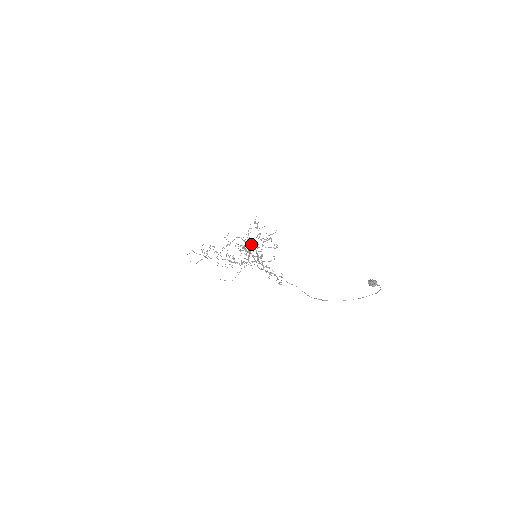
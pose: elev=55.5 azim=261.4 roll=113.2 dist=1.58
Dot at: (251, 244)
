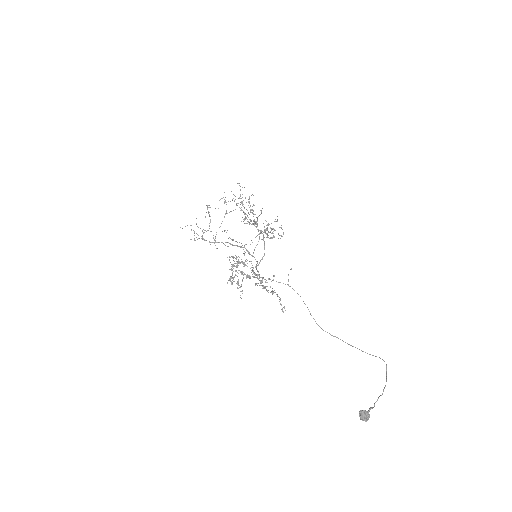
Dot at: (243, 262)
